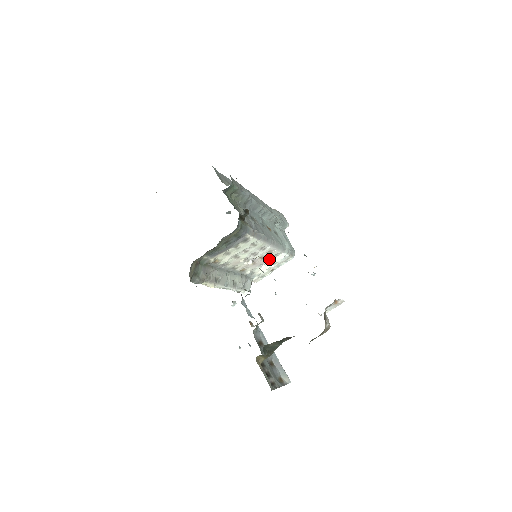
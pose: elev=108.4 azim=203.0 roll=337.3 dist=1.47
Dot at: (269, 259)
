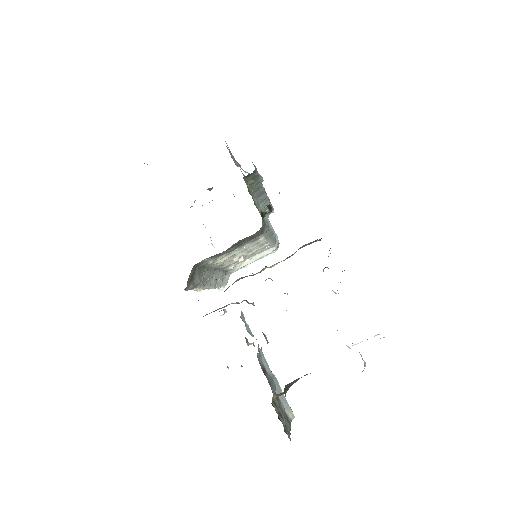
Dot at: occluded
